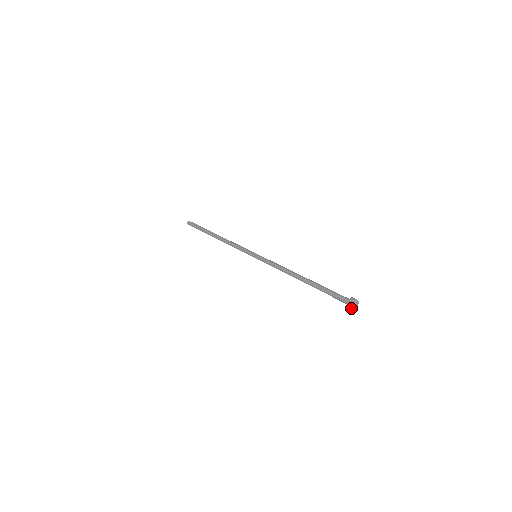
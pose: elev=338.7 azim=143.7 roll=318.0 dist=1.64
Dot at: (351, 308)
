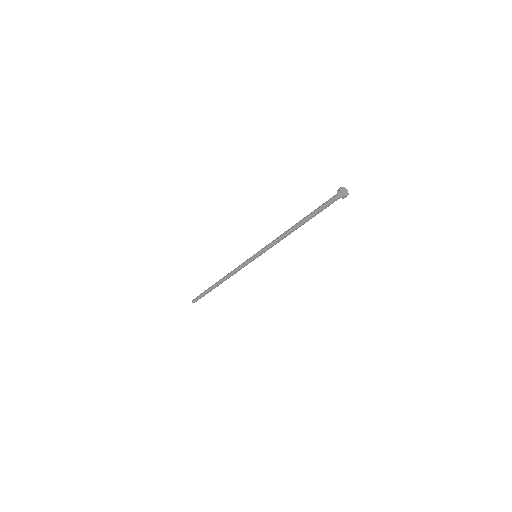
Dot at: (344, 195)
